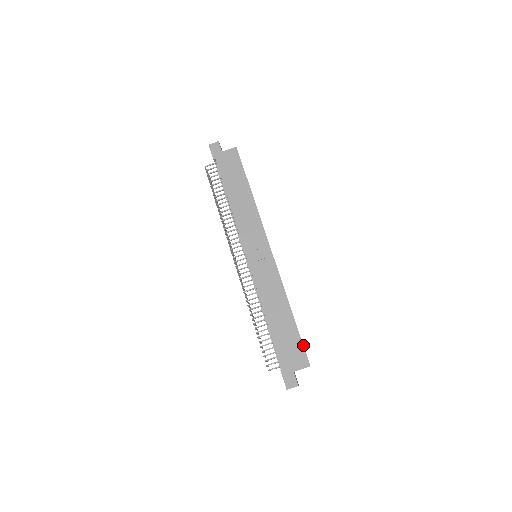
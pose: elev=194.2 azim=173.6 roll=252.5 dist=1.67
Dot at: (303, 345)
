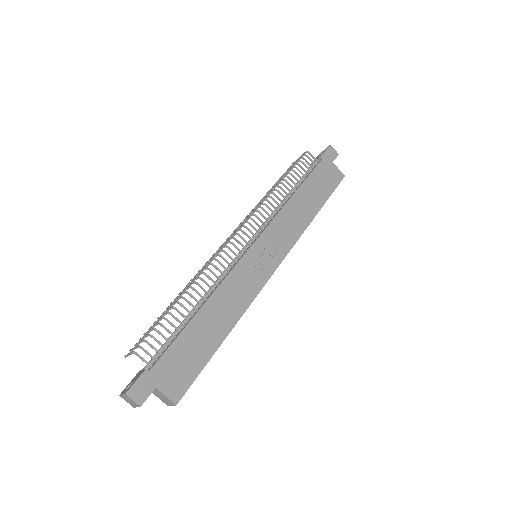
Dot at: occluded
